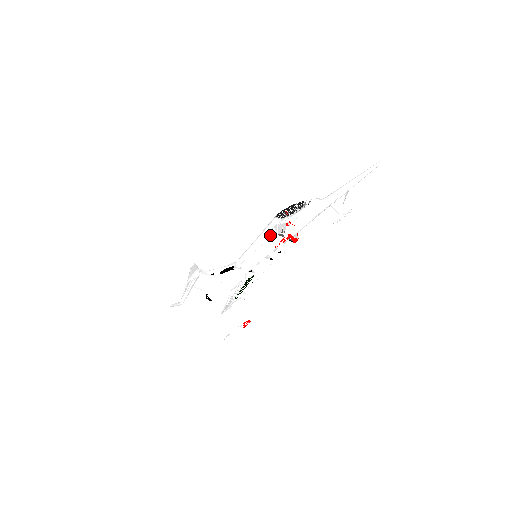
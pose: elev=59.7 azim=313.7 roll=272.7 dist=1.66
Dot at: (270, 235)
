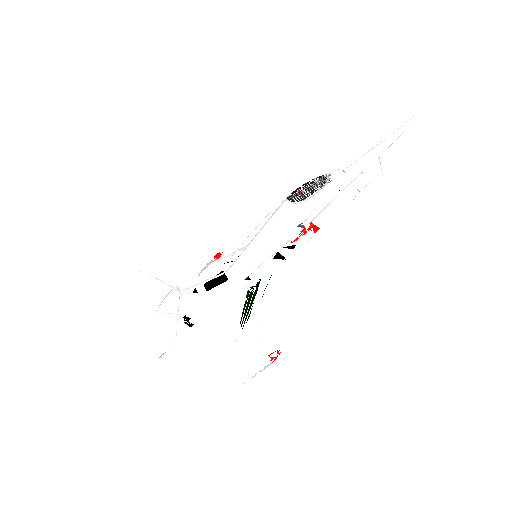
Dot at: (282, 227)
